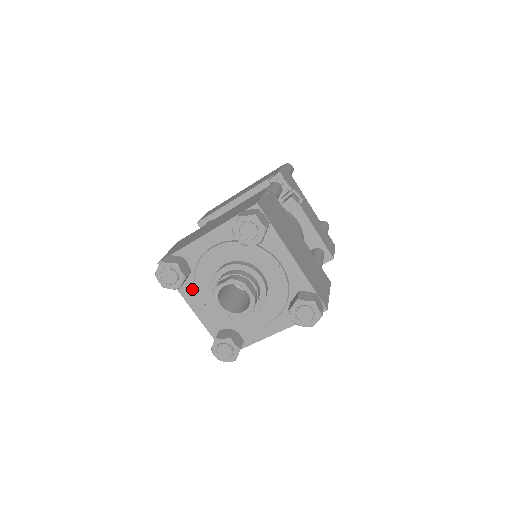
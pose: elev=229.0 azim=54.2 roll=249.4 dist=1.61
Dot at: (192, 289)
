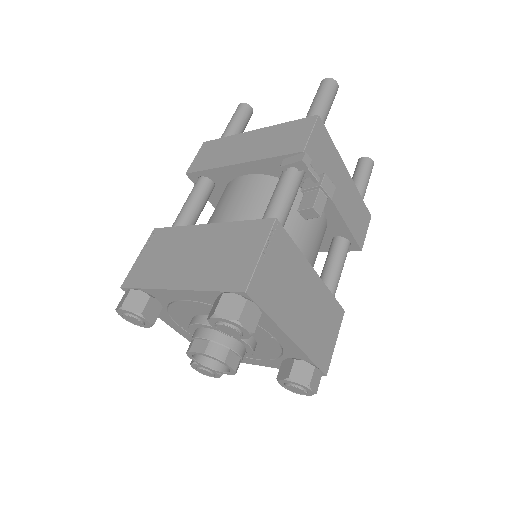
Dot at: (166, 315)
